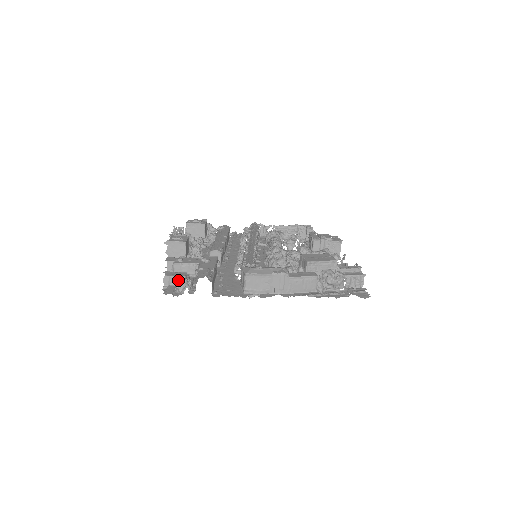
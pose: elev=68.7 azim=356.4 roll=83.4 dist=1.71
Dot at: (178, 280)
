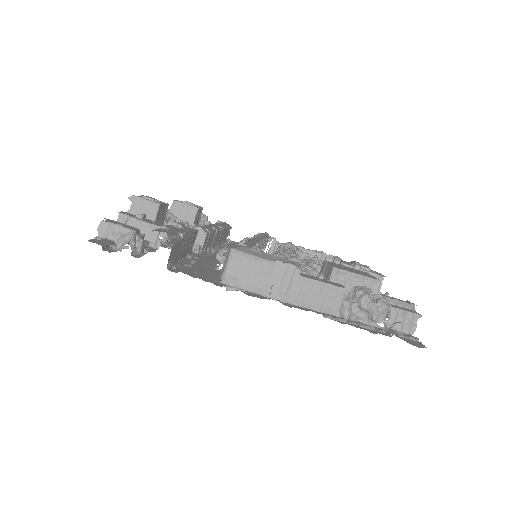
Dot at: (122, 233)
